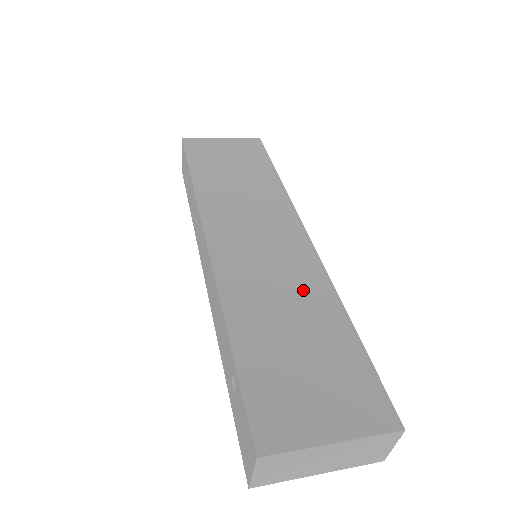
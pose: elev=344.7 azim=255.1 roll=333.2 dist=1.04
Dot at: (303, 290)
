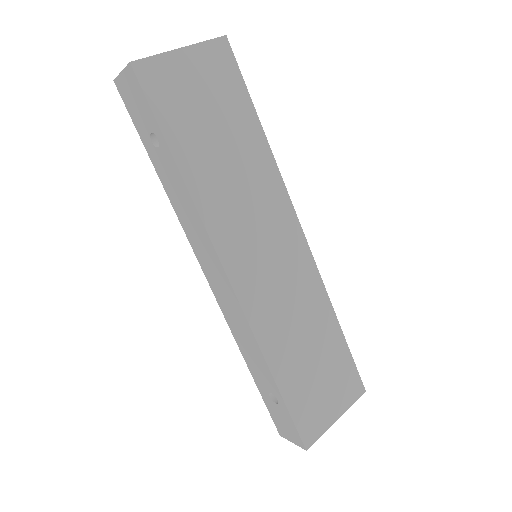
Dot at: (310, 307)
